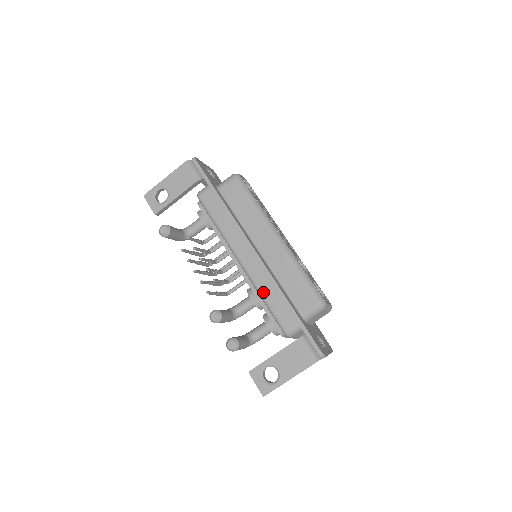
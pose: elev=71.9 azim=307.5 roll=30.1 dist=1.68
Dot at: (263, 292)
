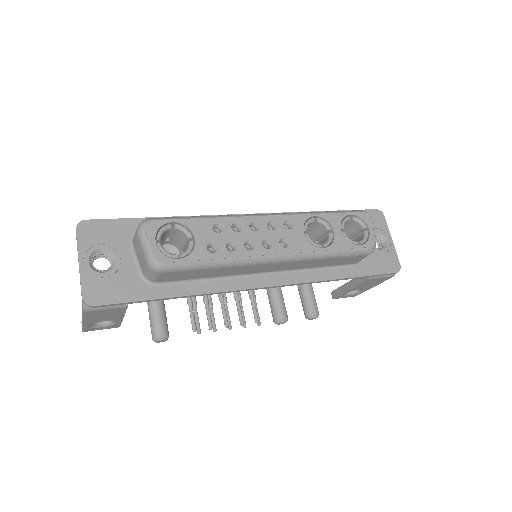
Dot at: occluded
